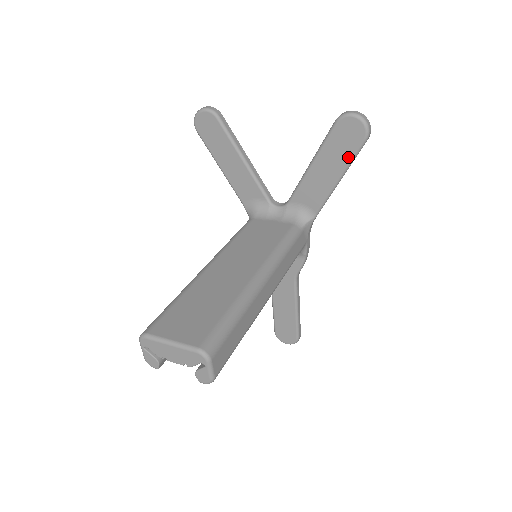
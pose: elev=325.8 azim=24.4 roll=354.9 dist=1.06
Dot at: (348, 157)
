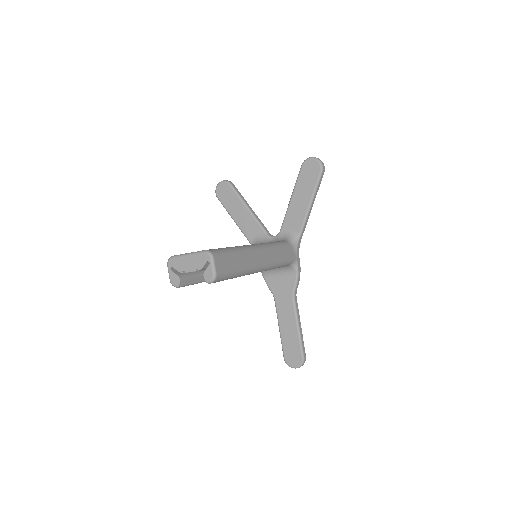
Dot at: (313, 186)
